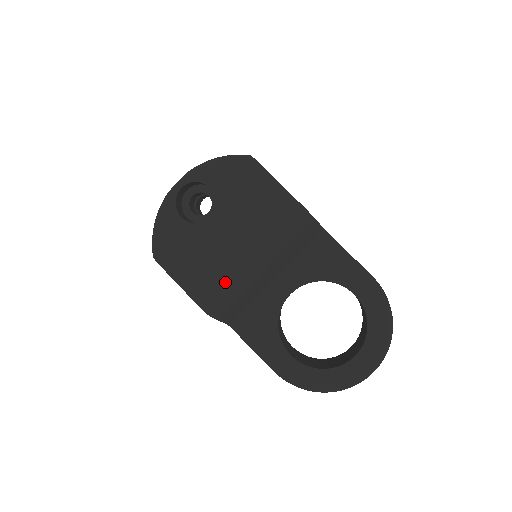
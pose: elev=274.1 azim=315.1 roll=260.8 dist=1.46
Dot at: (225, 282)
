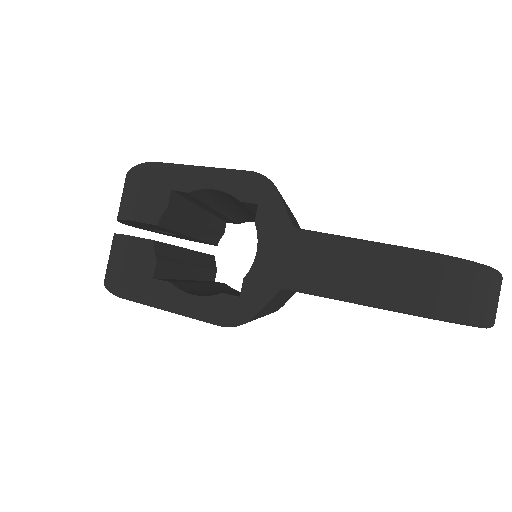
Dot at: occluded
